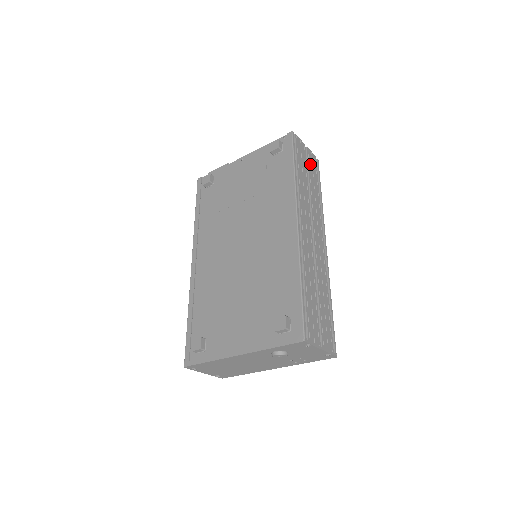
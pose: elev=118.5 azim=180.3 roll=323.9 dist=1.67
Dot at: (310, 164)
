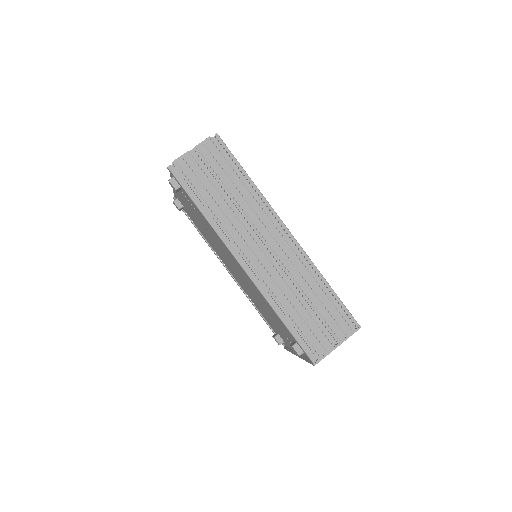
Dot at: (211, 164)
